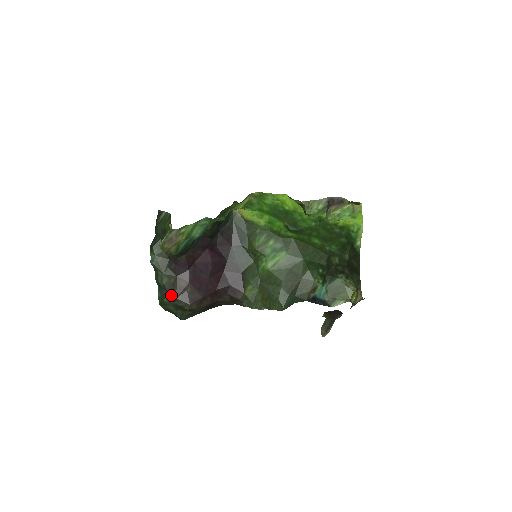
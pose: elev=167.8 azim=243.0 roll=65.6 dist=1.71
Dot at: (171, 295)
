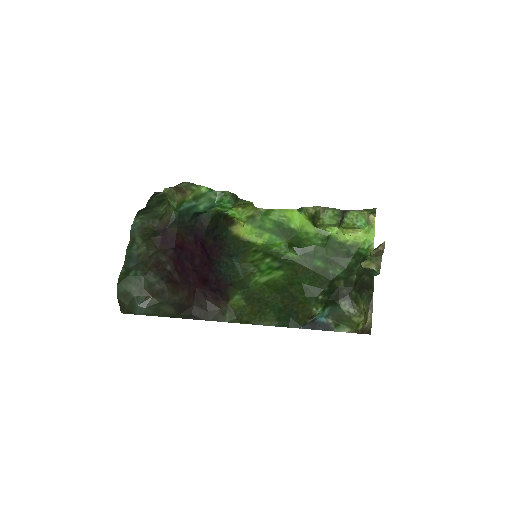
Dot at: (143, 267)
